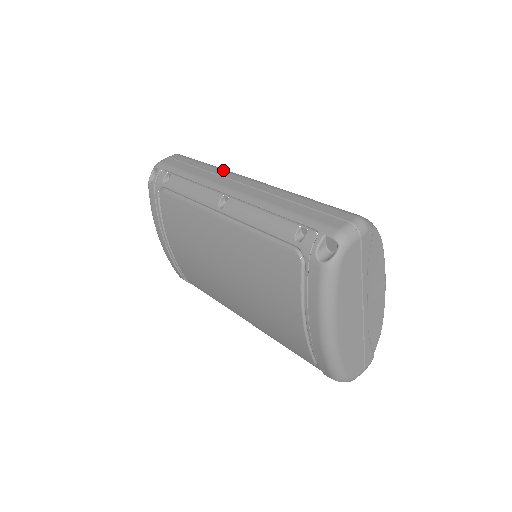
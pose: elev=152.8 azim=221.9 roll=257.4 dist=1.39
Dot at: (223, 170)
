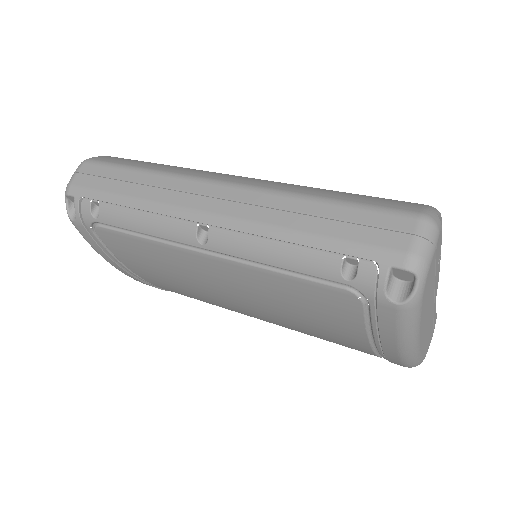
Dot at: (171, 176)
